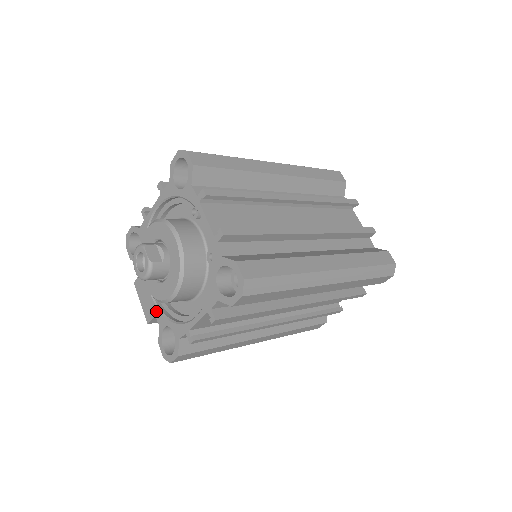
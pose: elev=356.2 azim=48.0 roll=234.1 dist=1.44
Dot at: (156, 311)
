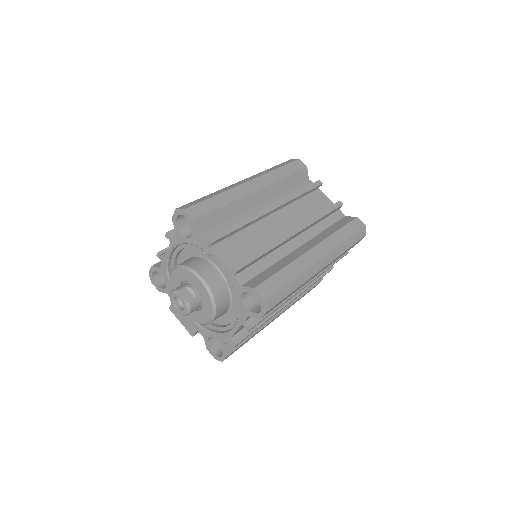
Dot at: (197, 327)
